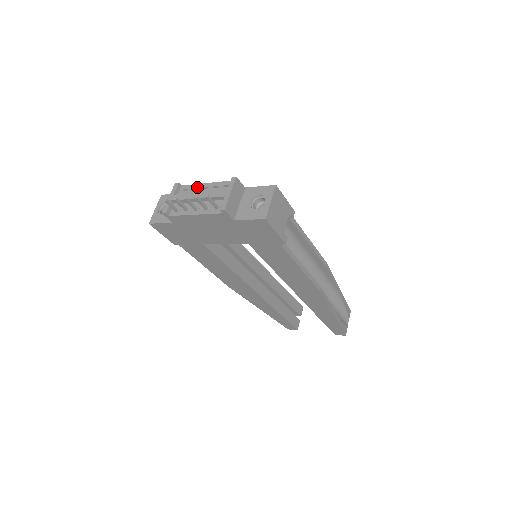
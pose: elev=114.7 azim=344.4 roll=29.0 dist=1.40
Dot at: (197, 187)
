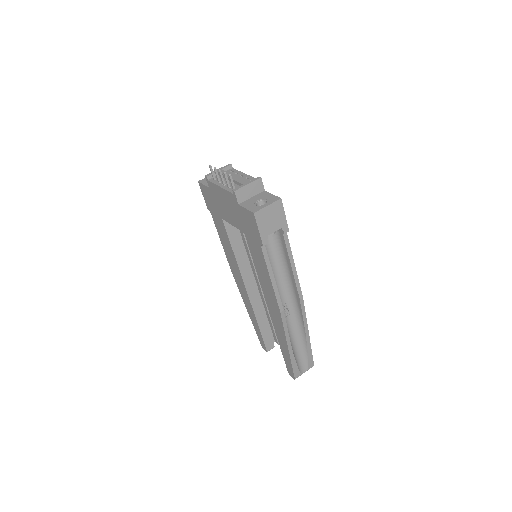
Dot at: (238, 173)
